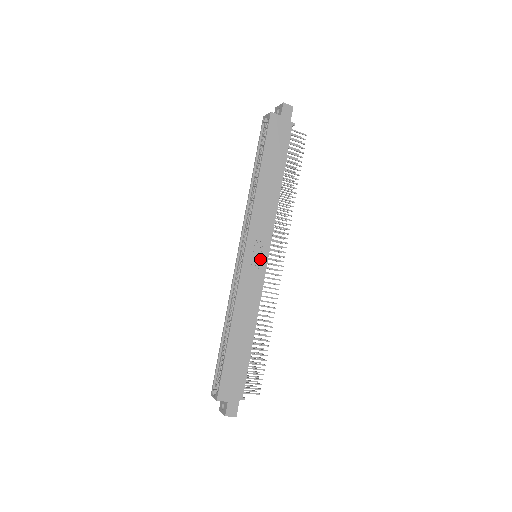
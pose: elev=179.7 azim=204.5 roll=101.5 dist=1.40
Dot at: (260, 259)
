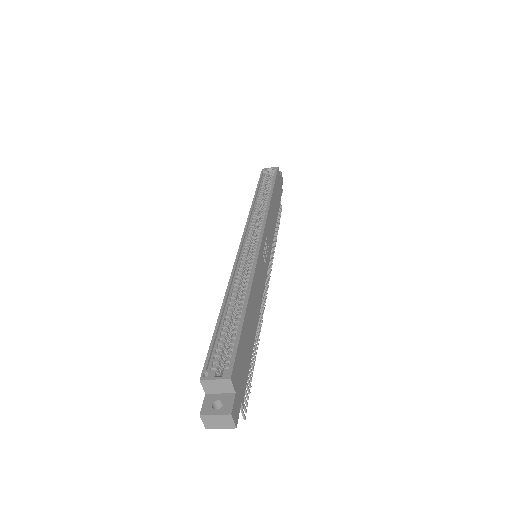
Dot at: (266, 258)
